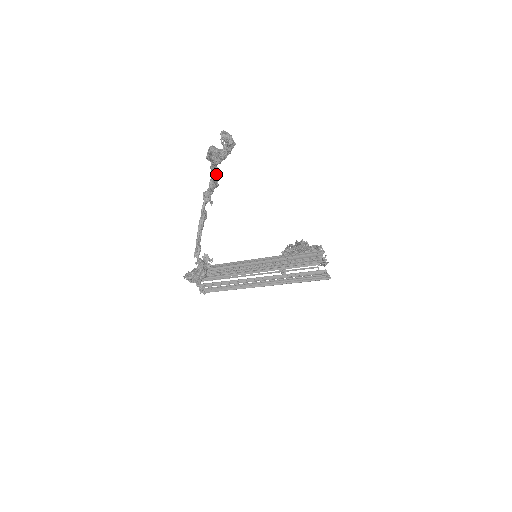
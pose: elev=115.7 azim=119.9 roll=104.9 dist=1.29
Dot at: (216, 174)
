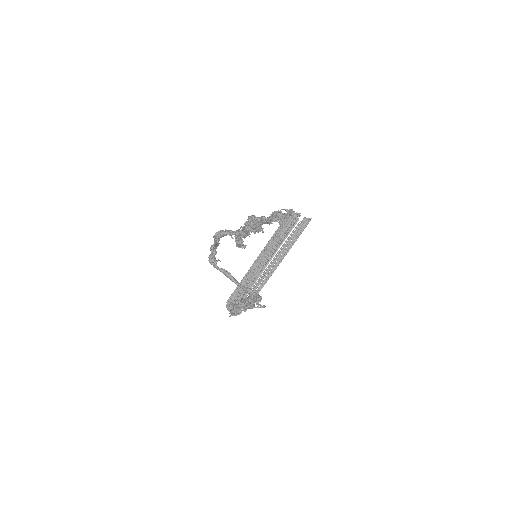
Dot at: occluded
